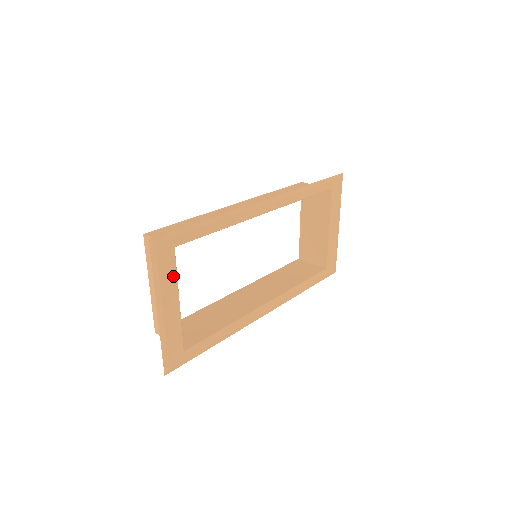
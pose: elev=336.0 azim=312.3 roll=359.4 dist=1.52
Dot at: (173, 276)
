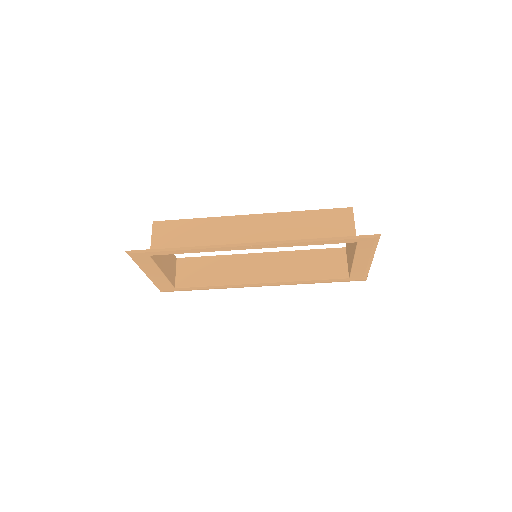
Dot at: (153, 265)
